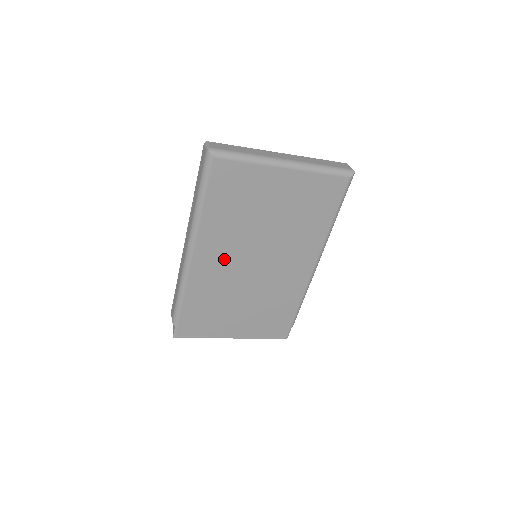
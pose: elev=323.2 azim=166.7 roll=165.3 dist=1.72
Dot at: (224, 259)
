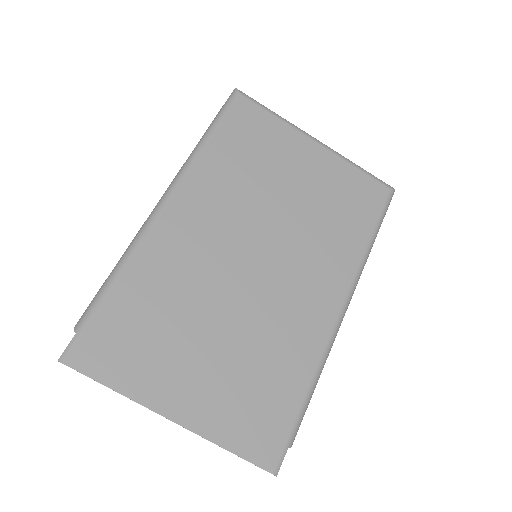
Dot at: (211, 230)
